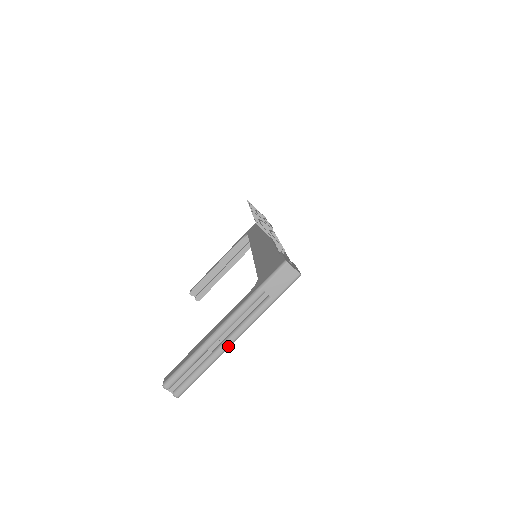
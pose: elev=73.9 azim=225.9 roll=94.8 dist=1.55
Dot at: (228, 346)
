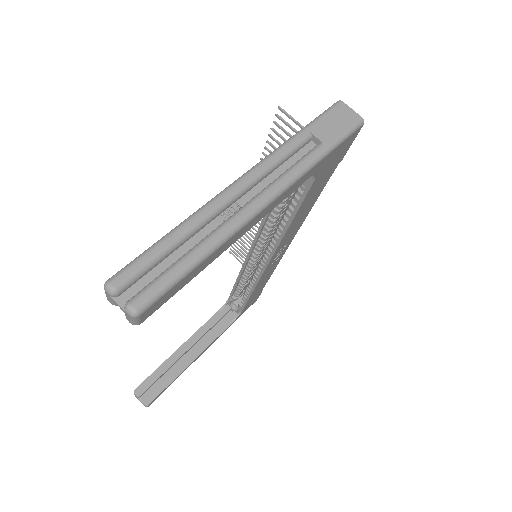
Dot at: (251, 213)
